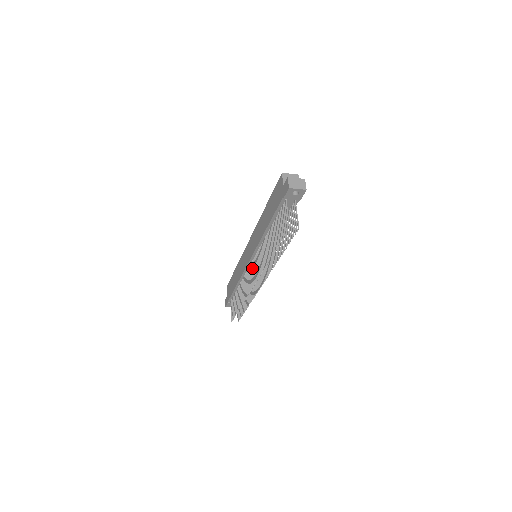
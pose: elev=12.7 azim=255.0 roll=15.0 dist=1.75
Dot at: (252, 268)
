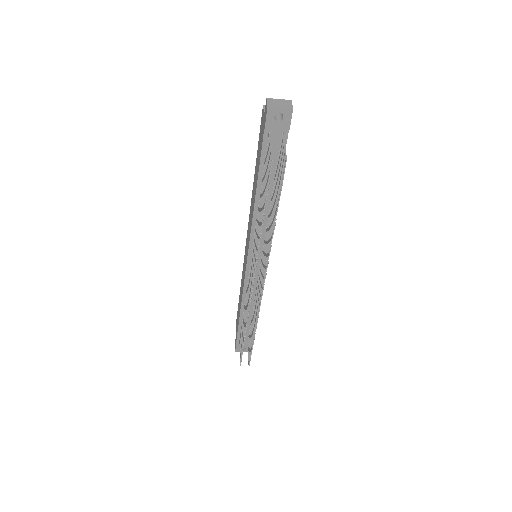
Dot at: occluded
